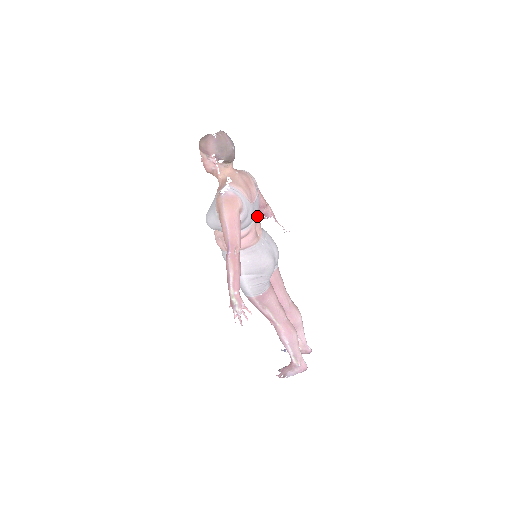
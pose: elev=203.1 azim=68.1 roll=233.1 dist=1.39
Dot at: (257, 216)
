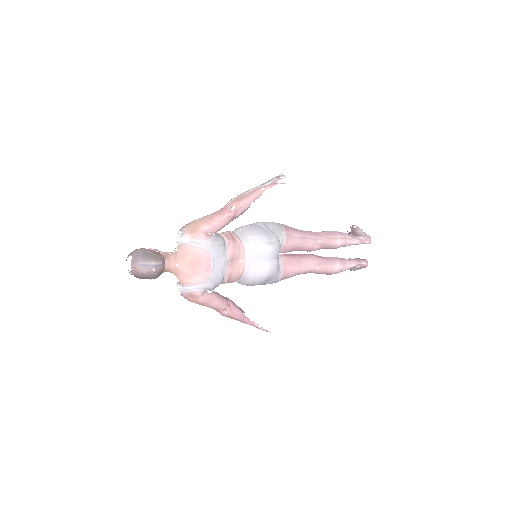
Dot at: (226, 260)
